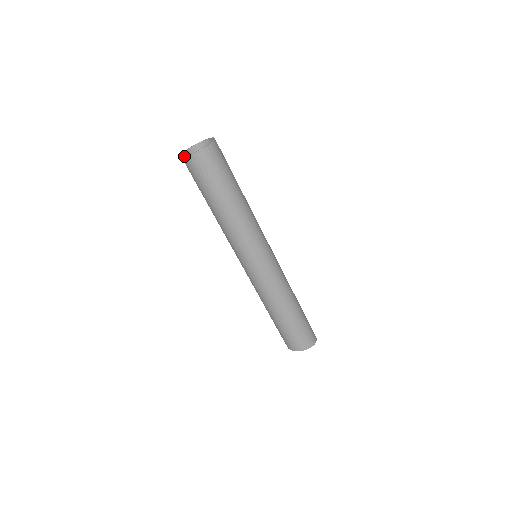
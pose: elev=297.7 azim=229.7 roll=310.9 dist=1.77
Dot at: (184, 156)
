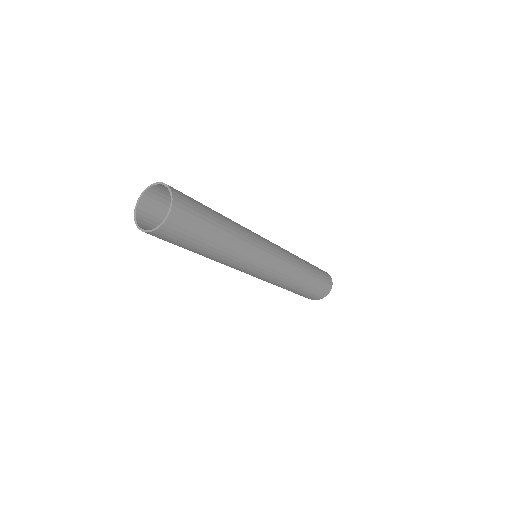
Dot at: occluded
